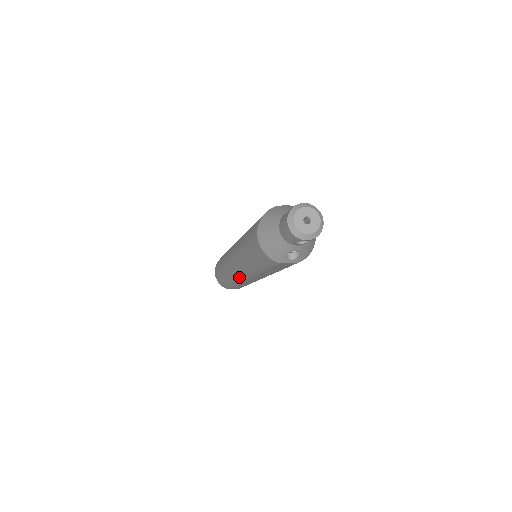
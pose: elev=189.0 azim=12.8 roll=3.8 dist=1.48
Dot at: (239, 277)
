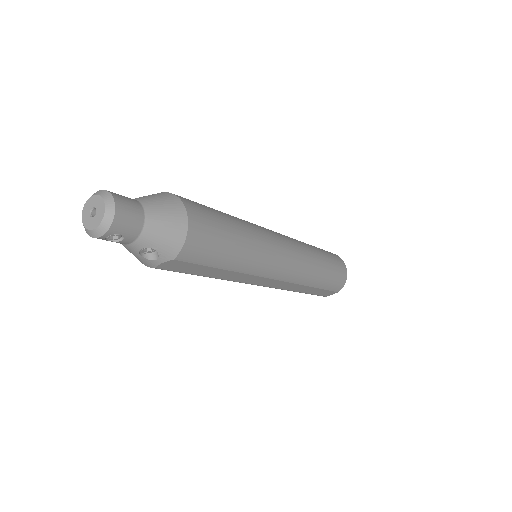
Dot at: occluded
